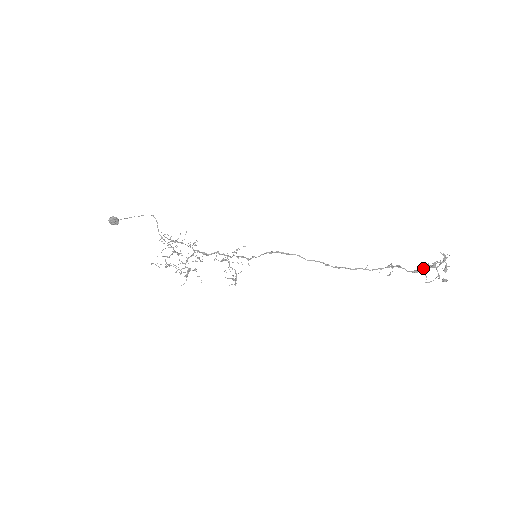
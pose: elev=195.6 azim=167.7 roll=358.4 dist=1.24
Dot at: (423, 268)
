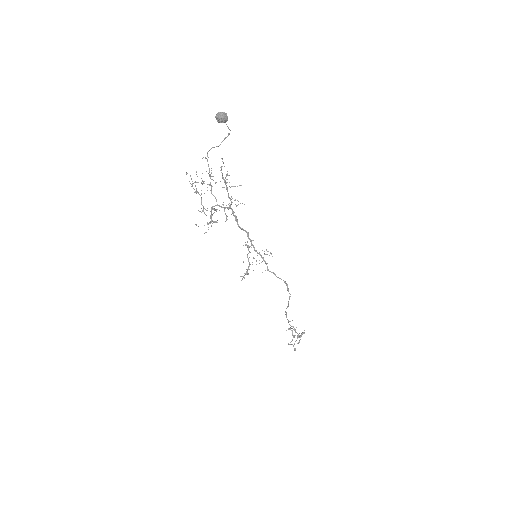
Dot at: occluded
